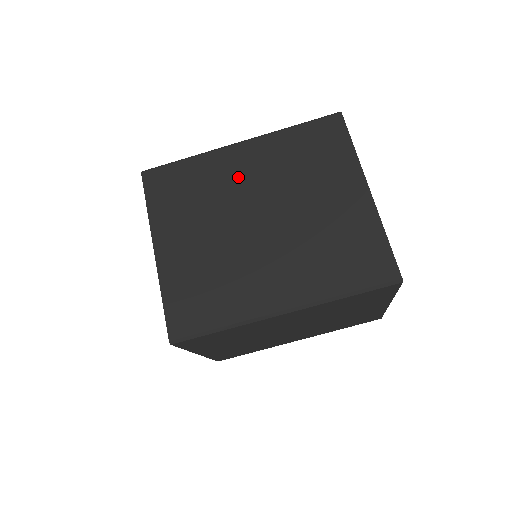
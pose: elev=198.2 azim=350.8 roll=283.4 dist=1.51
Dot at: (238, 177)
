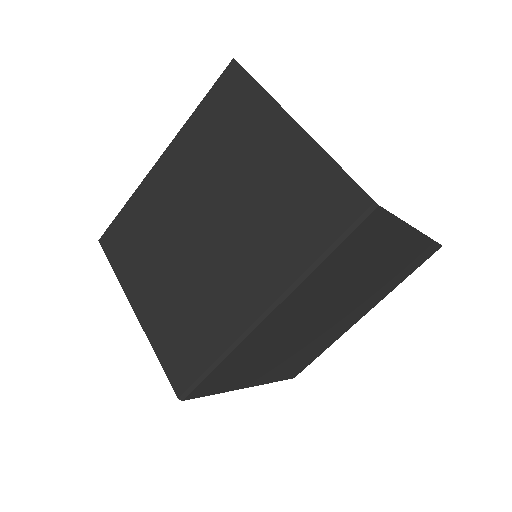
Dot at: (171, 193)
